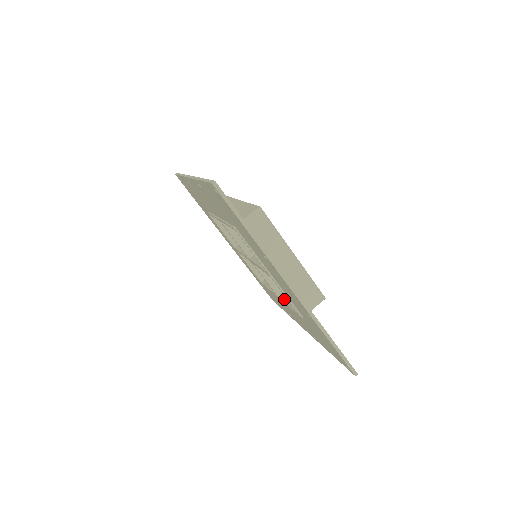
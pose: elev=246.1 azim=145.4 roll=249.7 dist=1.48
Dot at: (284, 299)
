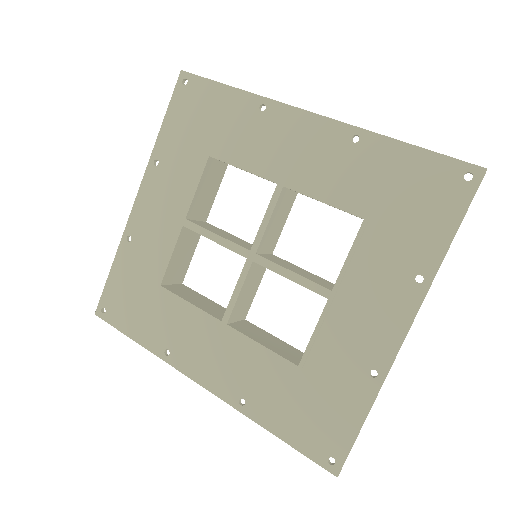
Dot at: (241, 330)
